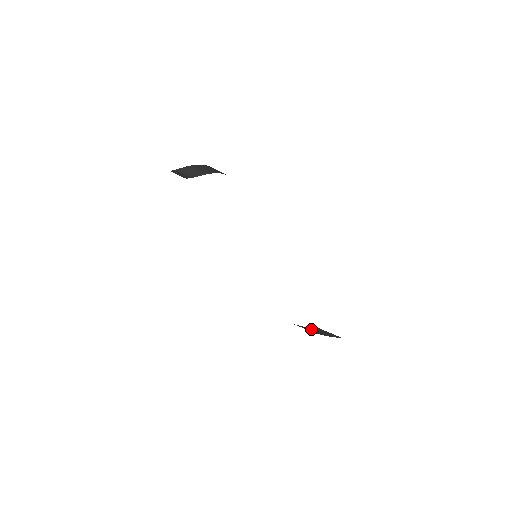
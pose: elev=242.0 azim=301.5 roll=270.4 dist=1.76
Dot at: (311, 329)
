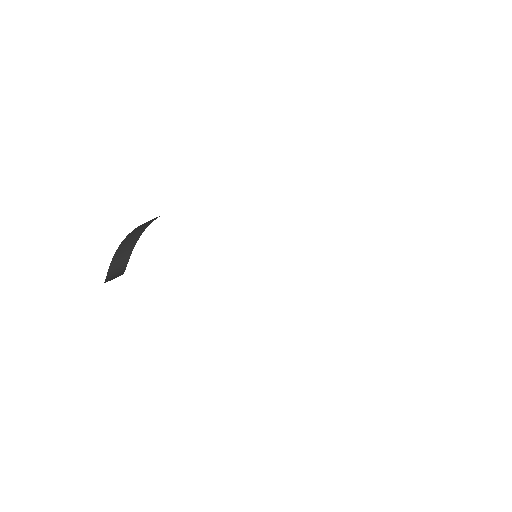
Dot at: occluded
